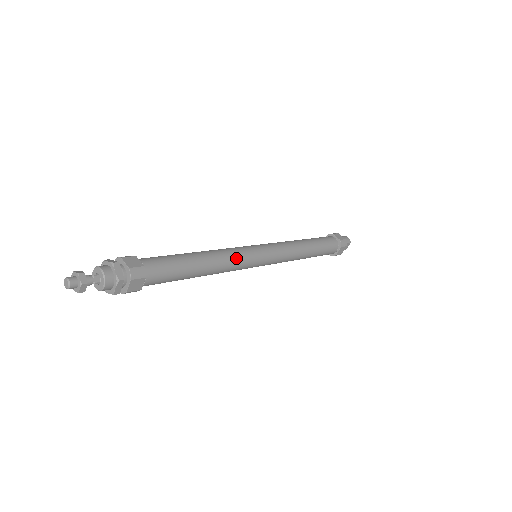
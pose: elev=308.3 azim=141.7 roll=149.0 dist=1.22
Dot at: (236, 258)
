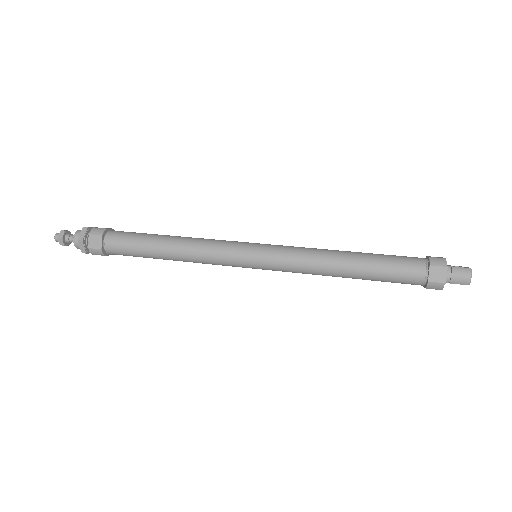
Dot at: (209, 260)
